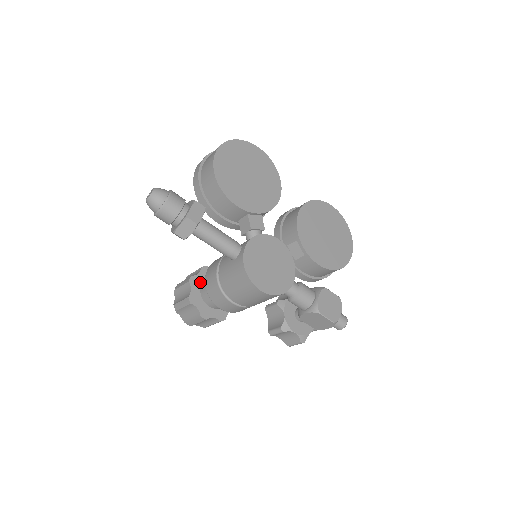
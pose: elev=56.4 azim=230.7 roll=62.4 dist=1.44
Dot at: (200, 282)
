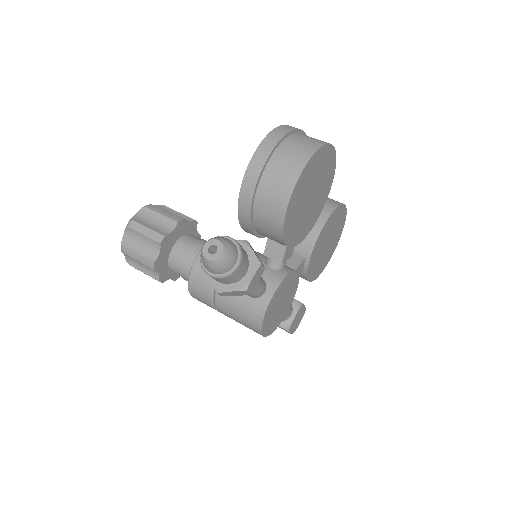
Dot at: (171, 241)
